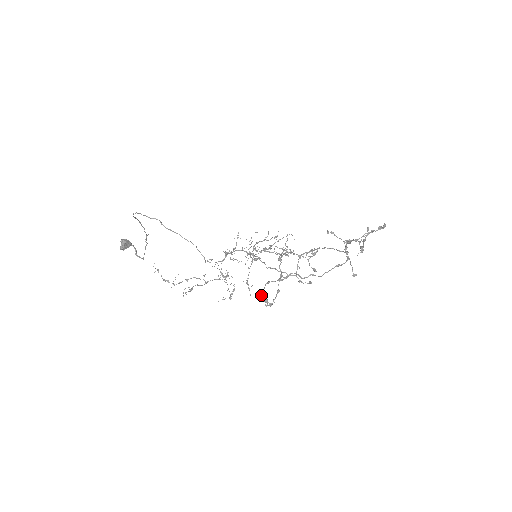
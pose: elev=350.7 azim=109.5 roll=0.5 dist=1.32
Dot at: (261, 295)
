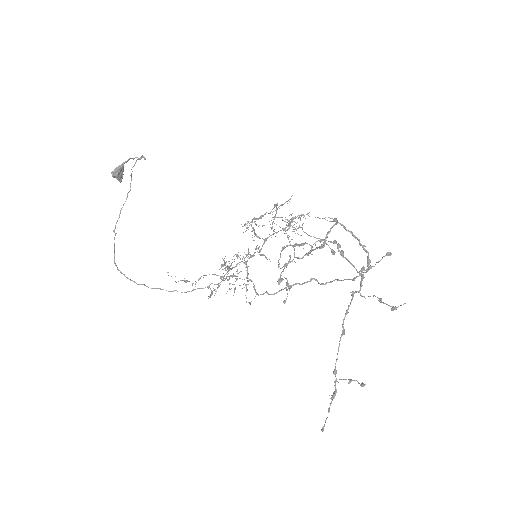
Dot at: occluded
